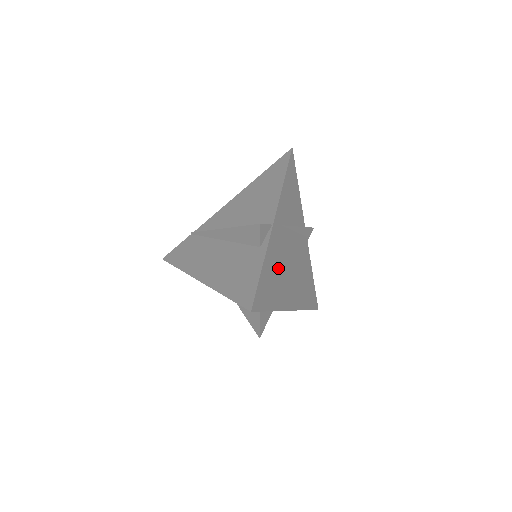
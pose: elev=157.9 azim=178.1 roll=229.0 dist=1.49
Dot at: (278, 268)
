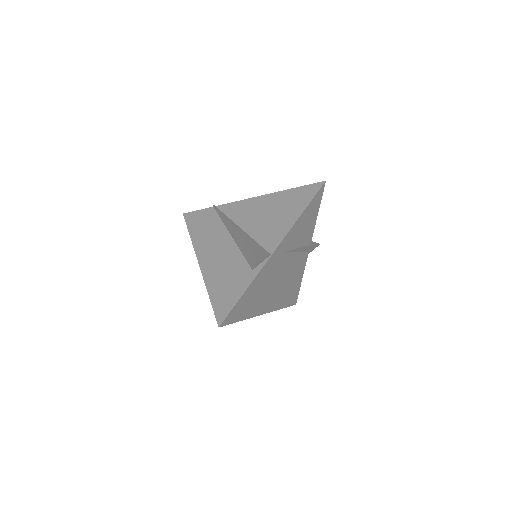
Dot at: (263, 287)
